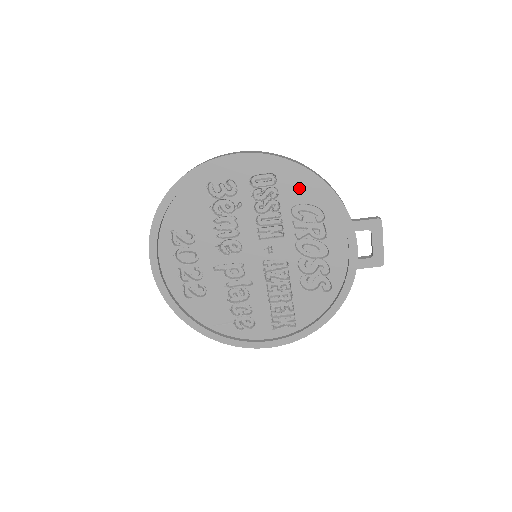
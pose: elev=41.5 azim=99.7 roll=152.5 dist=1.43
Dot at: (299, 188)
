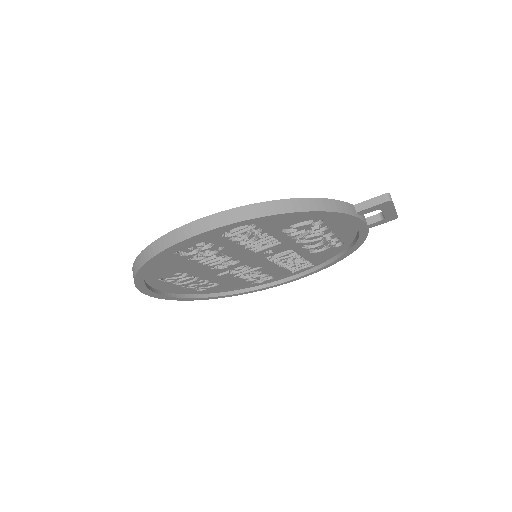
Dot at: (285, 219)
